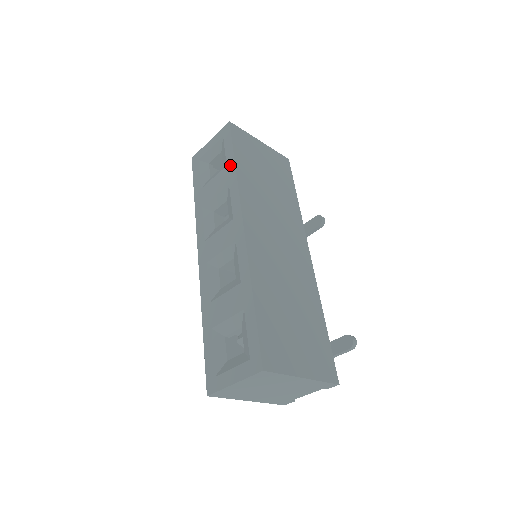
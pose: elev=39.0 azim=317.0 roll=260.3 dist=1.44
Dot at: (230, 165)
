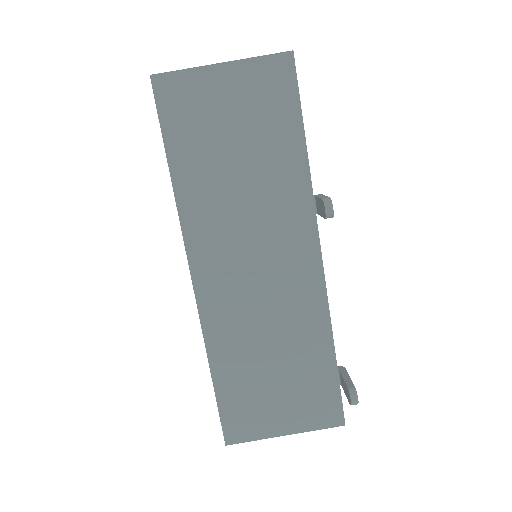
Dot at: occluded
